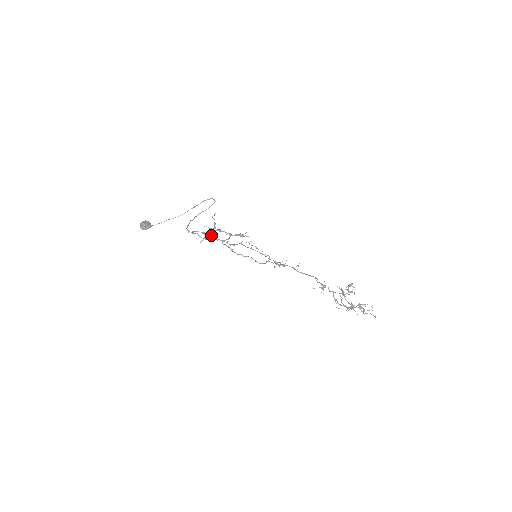
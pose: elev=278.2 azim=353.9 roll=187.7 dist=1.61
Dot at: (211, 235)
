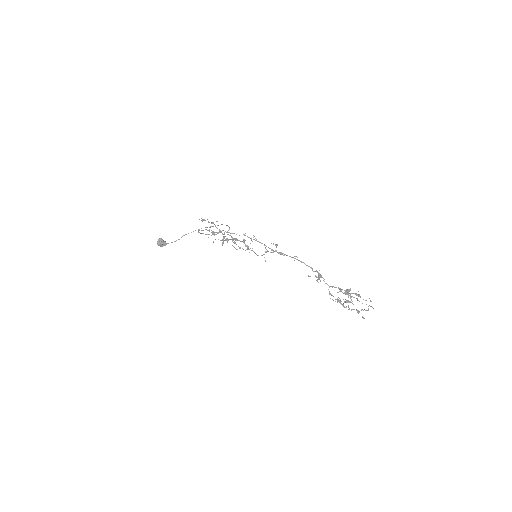
Dot at: (219, 229)
